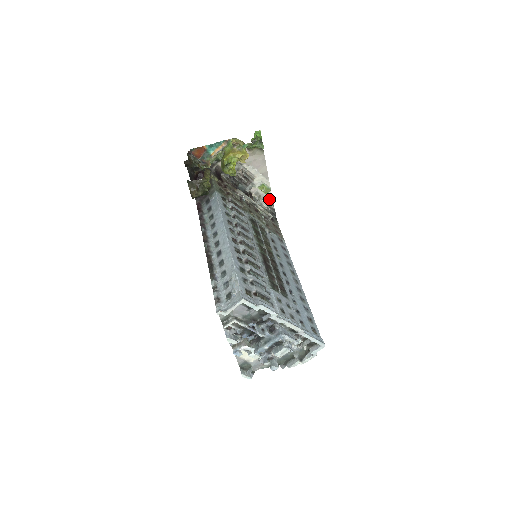
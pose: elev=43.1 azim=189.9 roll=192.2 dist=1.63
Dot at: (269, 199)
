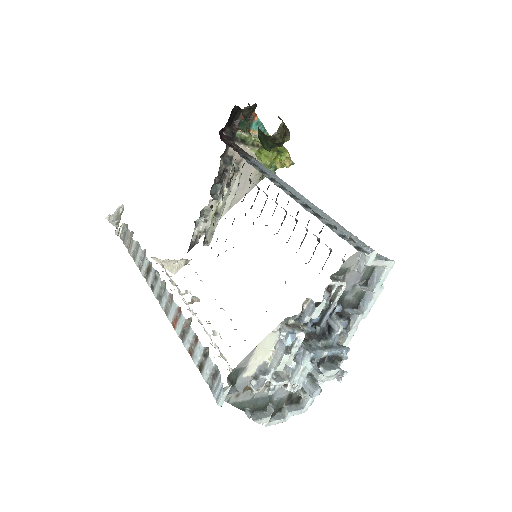
Dot at: (205, 228)
